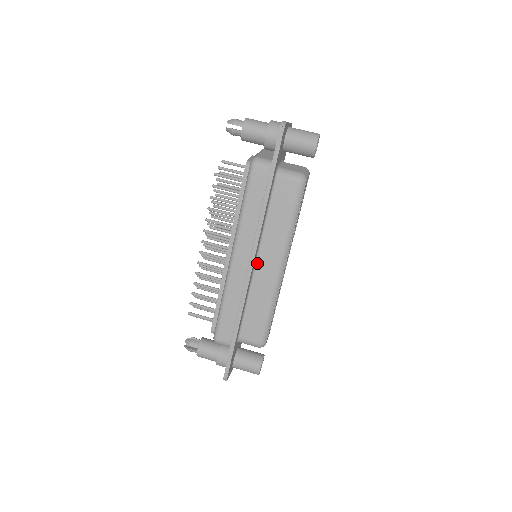
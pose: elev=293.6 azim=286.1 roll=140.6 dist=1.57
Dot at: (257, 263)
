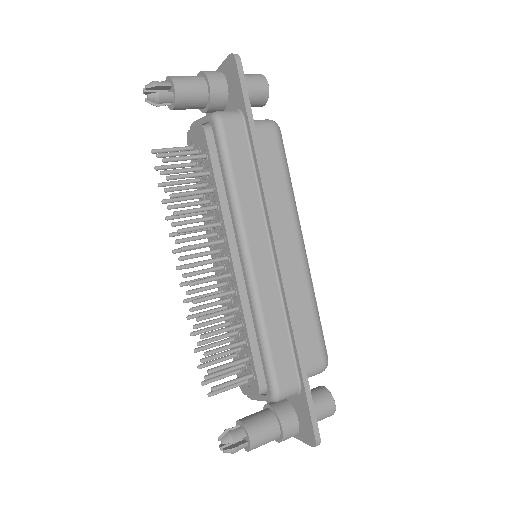
Dot at: occluded
